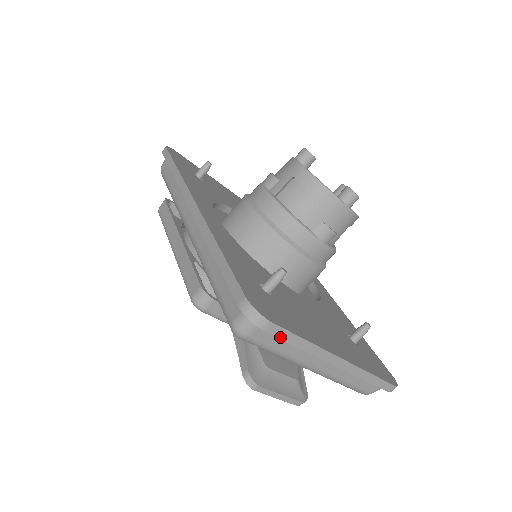
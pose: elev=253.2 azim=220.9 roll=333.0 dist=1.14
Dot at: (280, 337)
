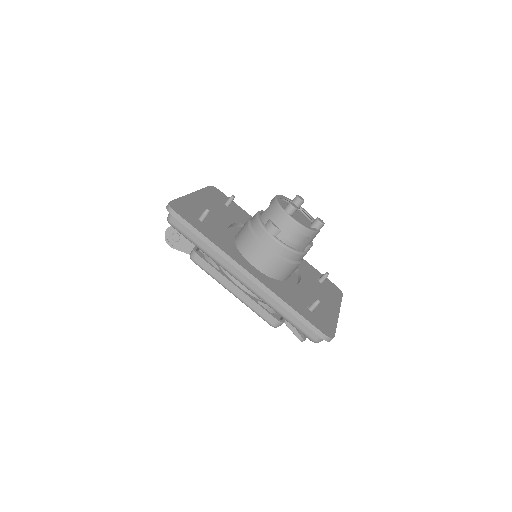
Dot at: occluded
